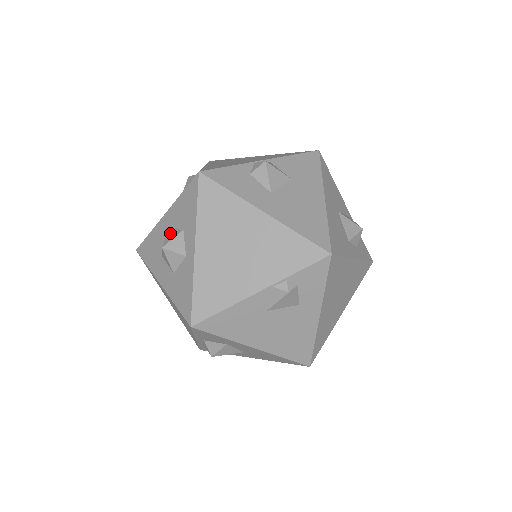
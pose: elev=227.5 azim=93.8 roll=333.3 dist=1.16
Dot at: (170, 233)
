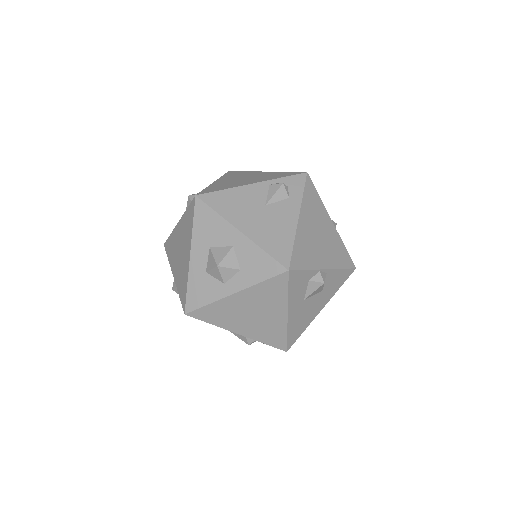
Dot at: (231, 256)
